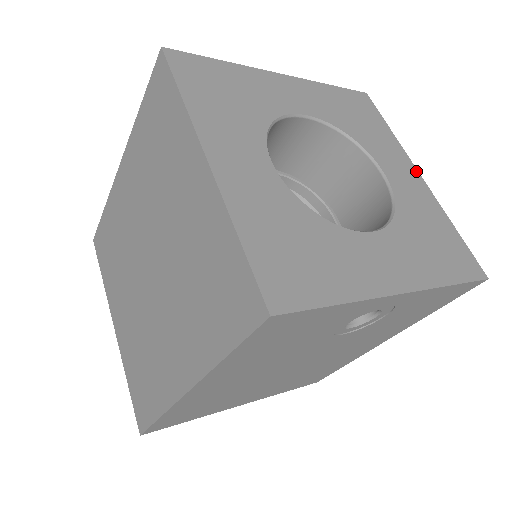
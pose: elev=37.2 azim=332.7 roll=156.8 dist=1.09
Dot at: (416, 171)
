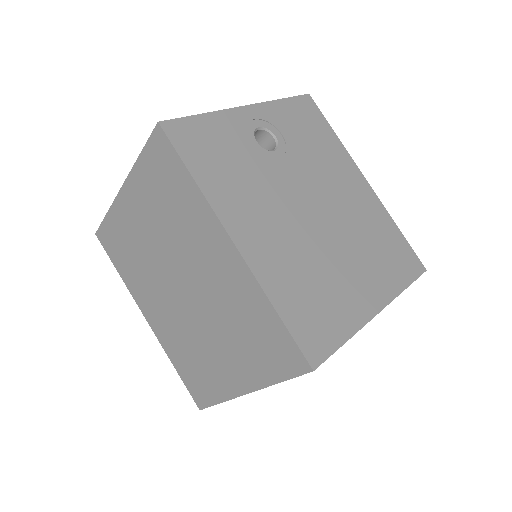
Dot at: occluded
